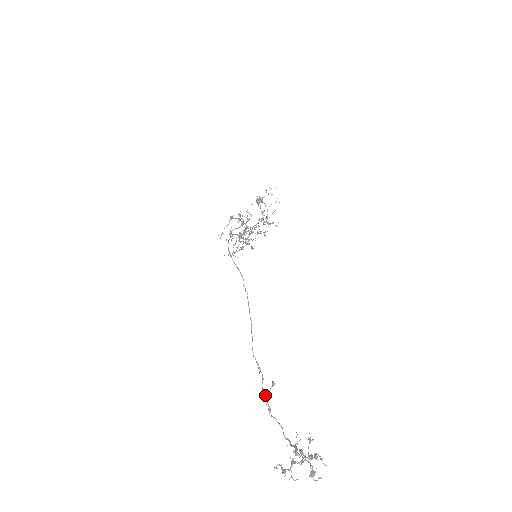
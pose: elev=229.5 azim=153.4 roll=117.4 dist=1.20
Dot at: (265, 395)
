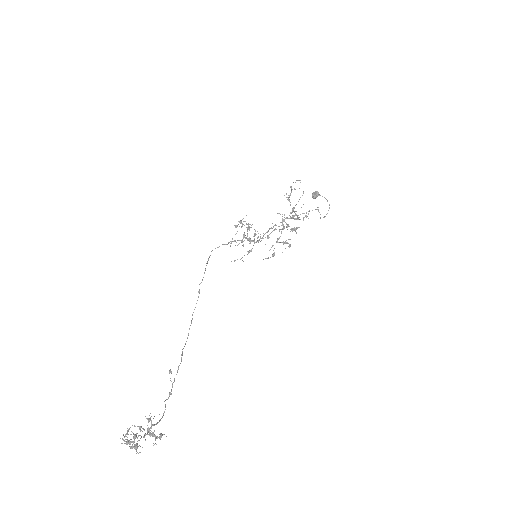
Dot at: occluded
